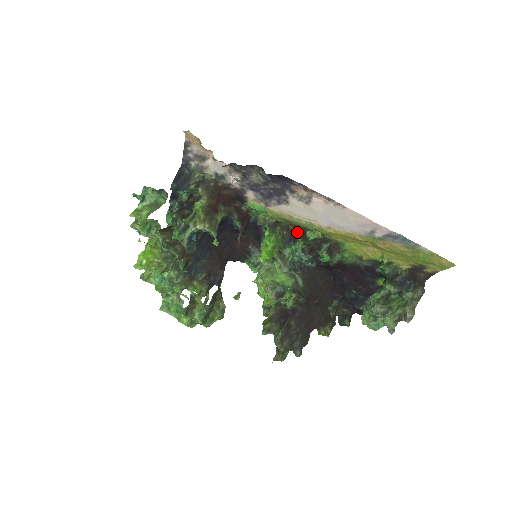
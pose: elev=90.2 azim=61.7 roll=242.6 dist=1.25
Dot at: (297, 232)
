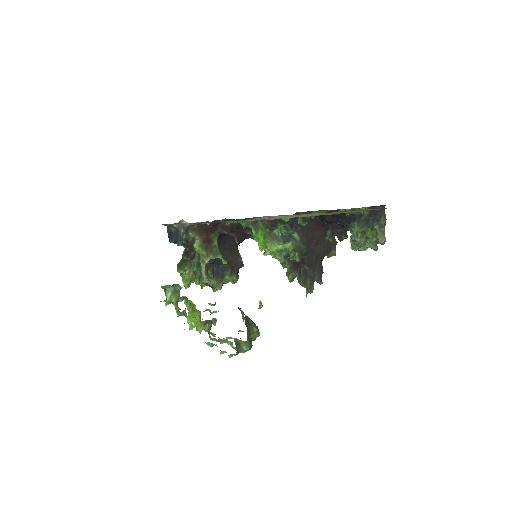
Dot at: (274, 219)
